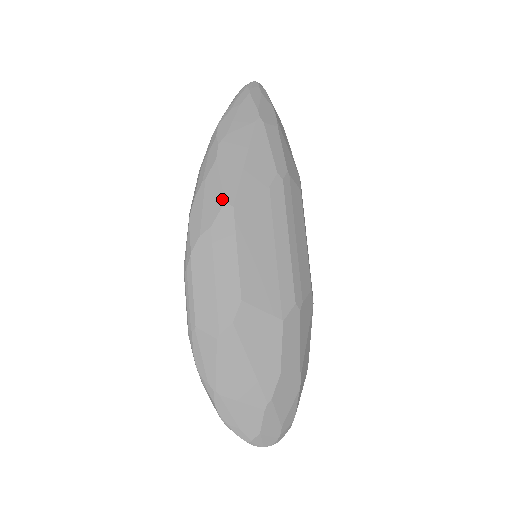
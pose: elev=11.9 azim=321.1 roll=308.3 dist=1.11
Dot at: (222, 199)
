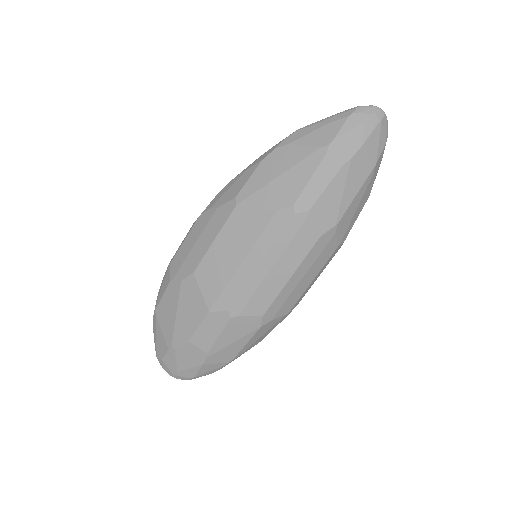
Dot at: (237, 194)
